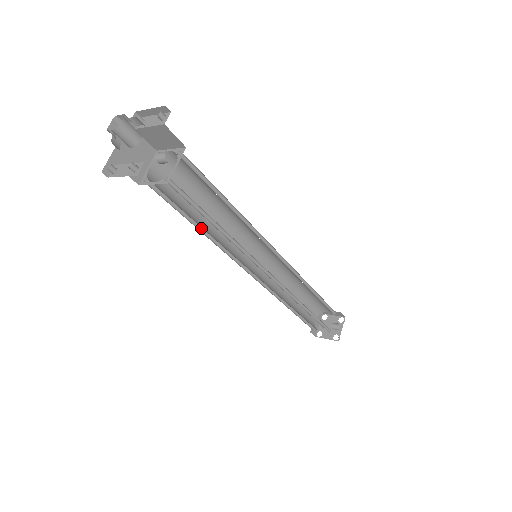
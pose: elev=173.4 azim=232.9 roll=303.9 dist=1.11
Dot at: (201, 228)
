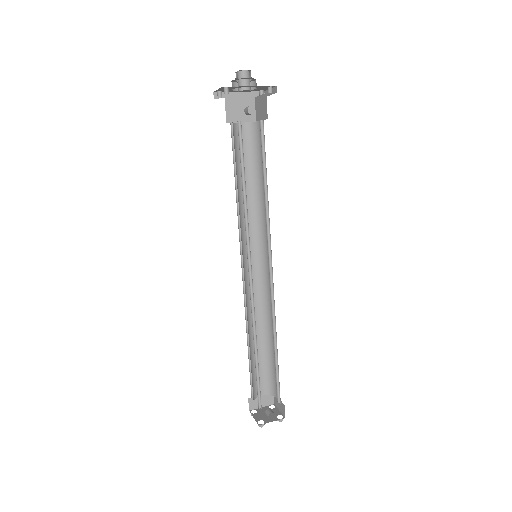
Dot at: (238, 193)
